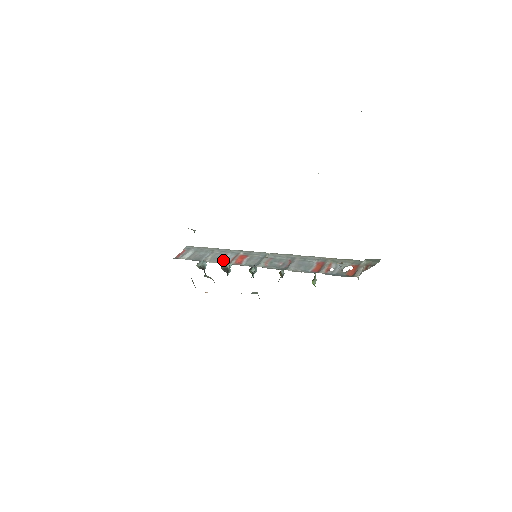
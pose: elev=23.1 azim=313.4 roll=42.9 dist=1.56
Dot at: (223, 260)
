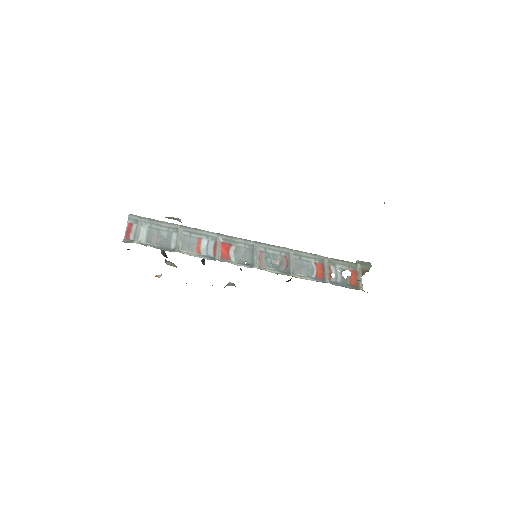
Dot at: (202, 250)
